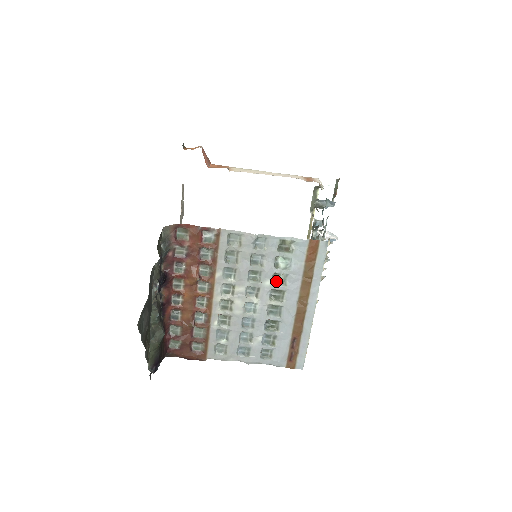
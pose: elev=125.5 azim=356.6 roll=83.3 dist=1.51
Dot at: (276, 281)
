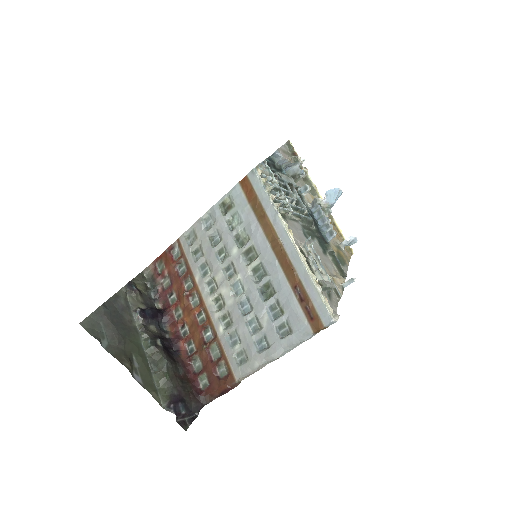
Dot at: (242, 244)
